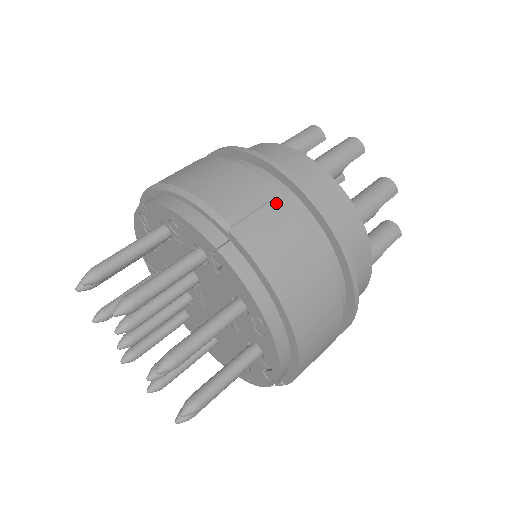
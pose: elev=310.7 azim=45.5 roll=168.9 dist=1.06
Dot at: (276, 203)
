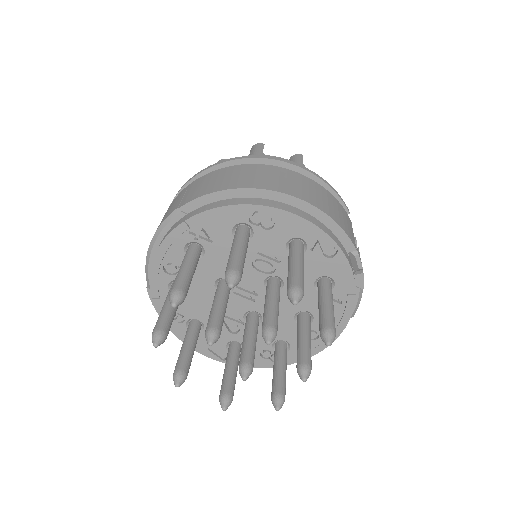
Dot at: (191, 186)
